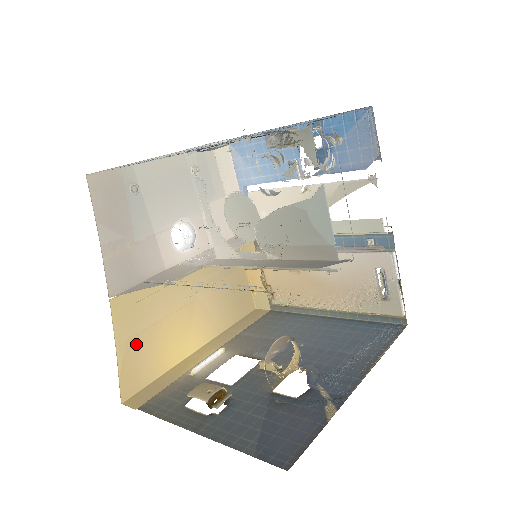
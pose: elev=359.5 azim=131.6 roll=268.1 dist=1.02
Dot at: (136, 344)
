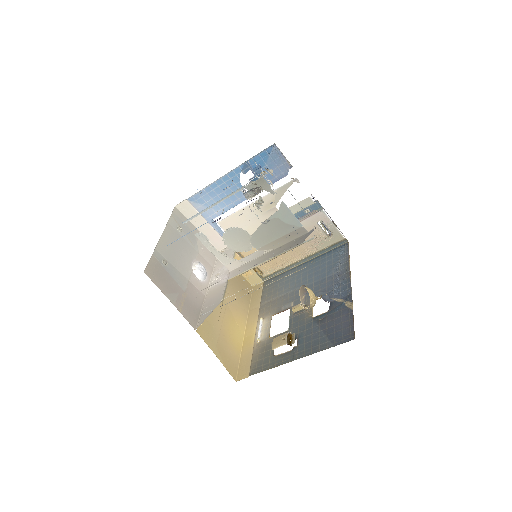
Dot at: (221, 346)
